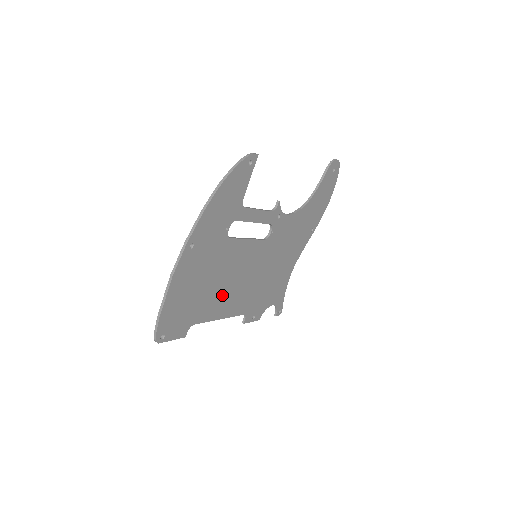
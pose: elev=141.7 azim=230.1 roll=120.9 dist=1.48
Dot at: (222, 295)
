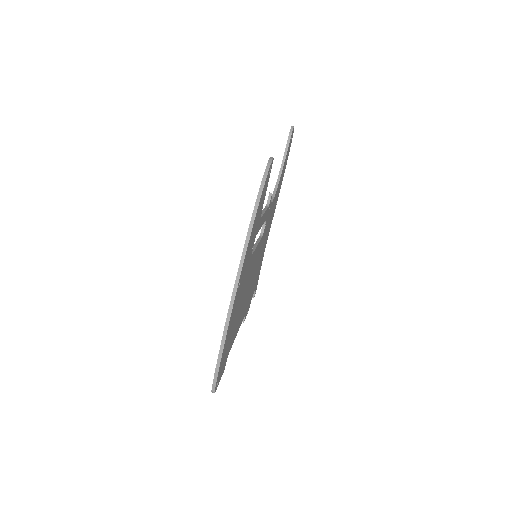
Dot at: (241, 310)
